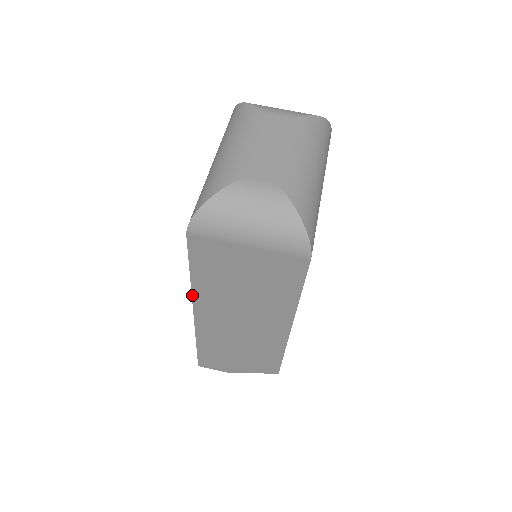
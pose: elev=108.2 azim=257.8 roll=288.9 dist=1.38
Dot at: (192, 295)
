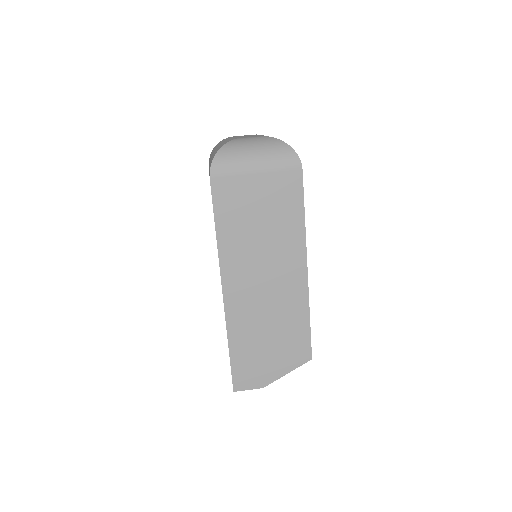
Dot at: (219, 260)
